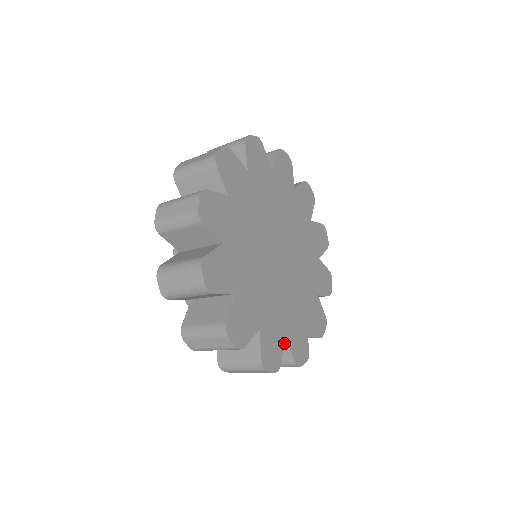
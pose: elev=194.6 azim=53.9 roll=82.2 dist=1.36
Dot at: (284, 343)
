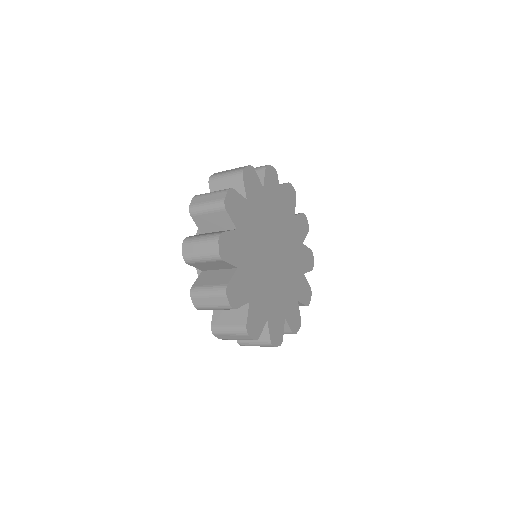
Dot at: (284, 322)
